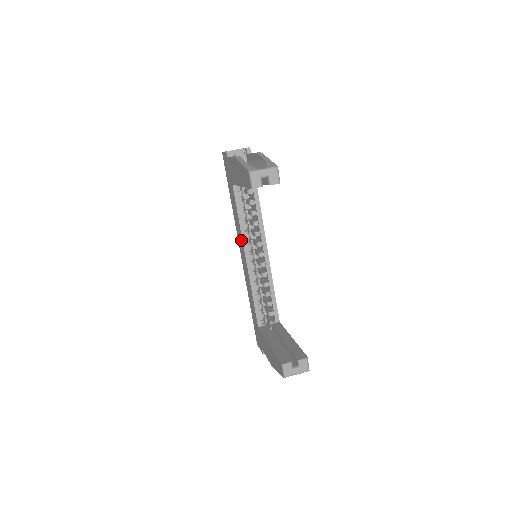
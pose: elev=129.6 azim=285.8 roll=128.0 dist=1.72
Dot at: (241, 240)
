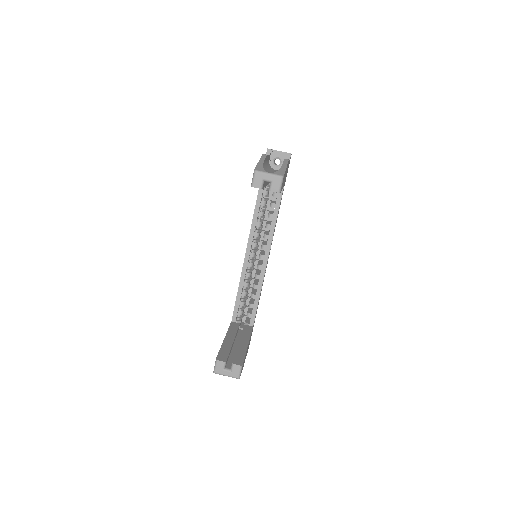
Dot at: occluded
